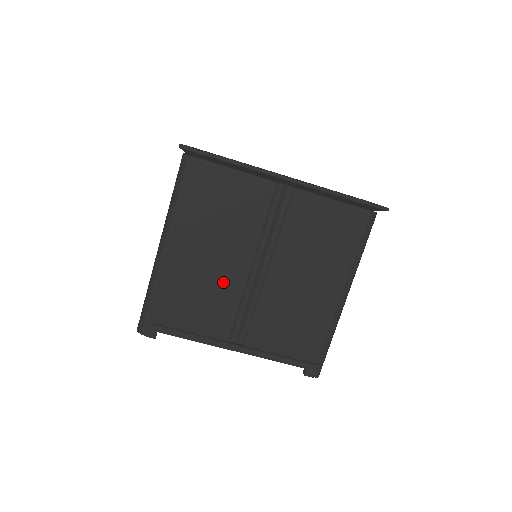
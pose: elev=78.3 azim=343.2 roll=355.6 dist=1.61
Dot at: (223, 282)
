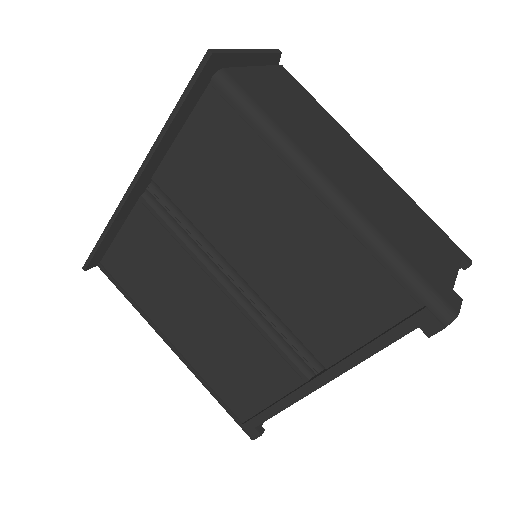
Dot at: (230, 329)
